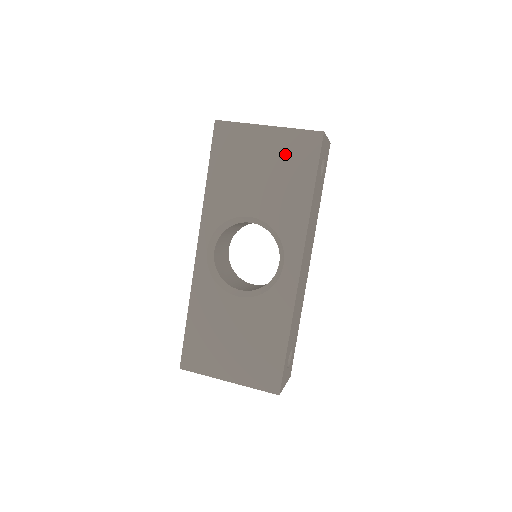
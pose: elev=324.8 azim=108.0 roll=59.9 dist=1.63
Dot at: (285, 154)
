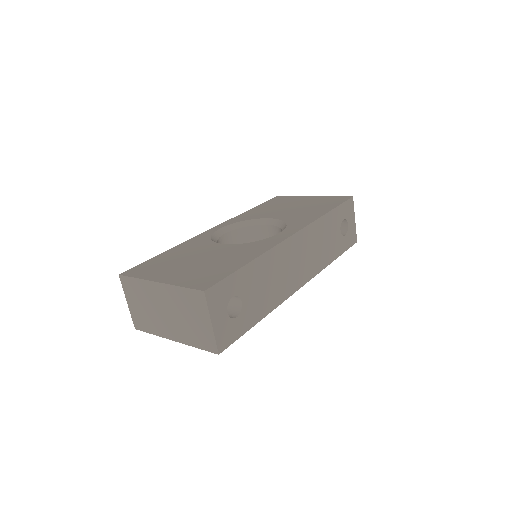
Dot at: (318, 202)
